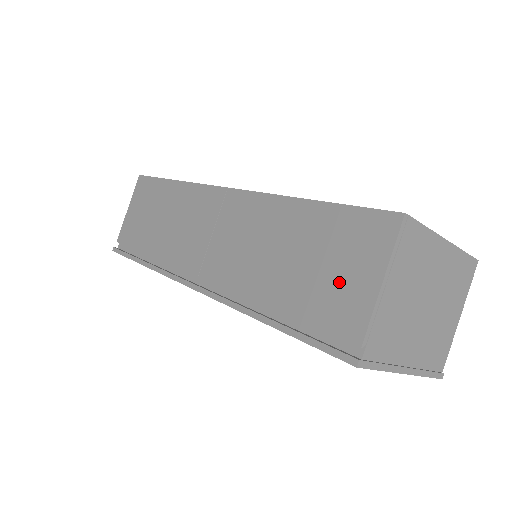
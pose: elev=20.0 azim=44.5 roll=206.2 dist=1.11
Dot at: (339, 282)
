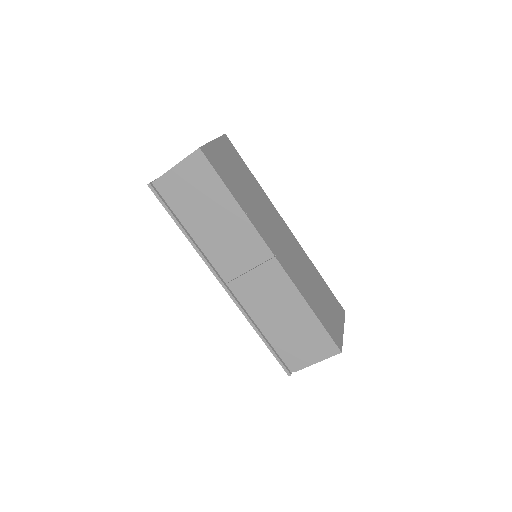
Dot at: (302, 350)
